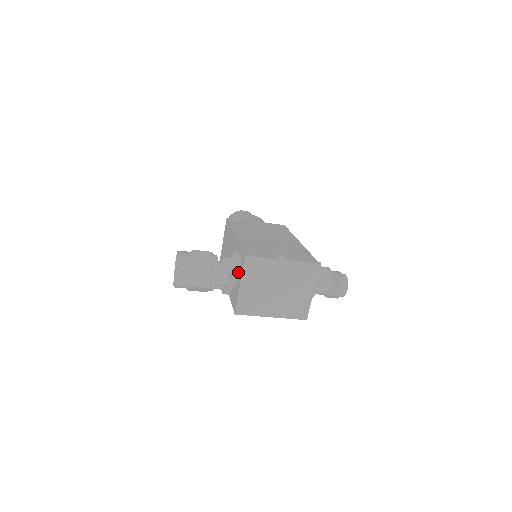
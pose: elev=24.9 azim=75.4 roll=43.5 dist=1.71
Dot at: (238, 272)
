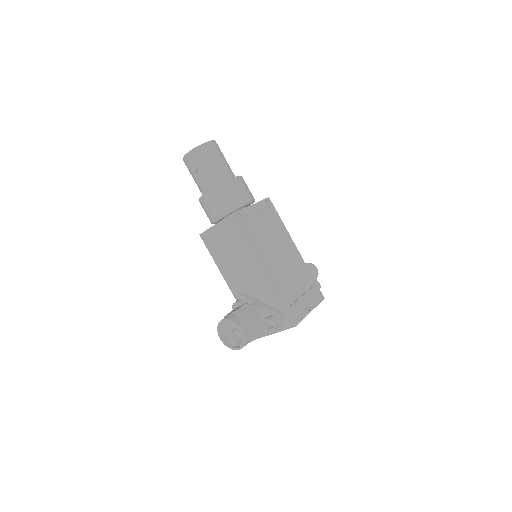
Dot at: (280, 329)
